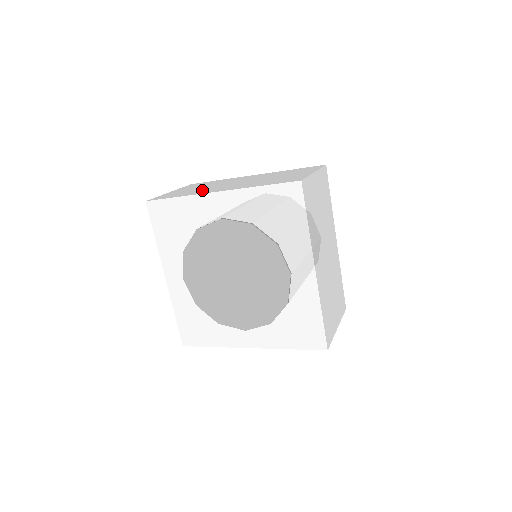
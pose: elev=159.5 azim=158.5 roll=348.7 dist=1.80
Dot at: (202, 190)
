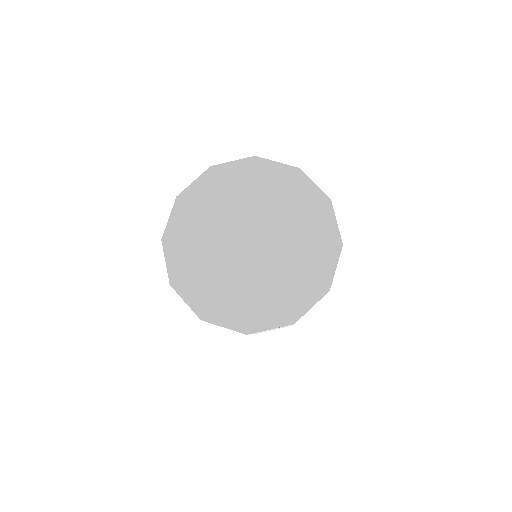
Dot at: occluded
